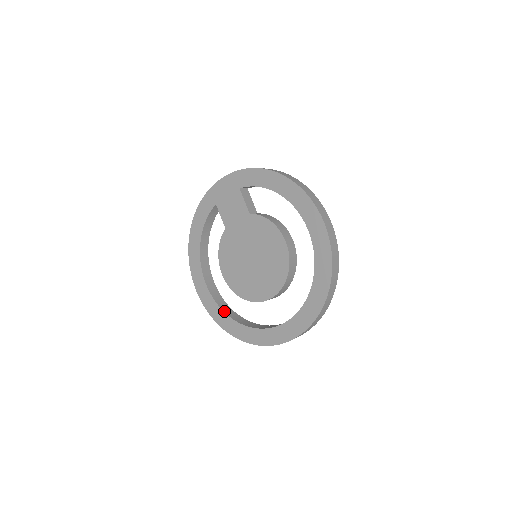
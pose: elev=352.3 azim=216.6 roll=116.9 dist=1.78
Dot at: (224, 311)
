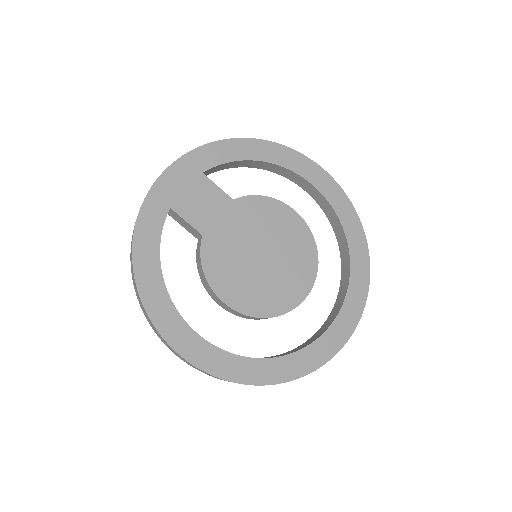
Dot at: occluded
